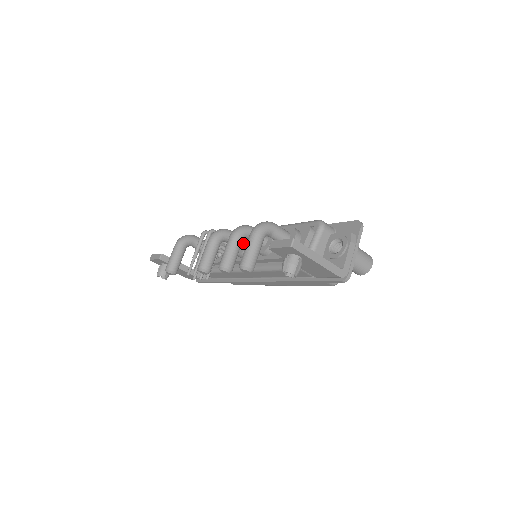
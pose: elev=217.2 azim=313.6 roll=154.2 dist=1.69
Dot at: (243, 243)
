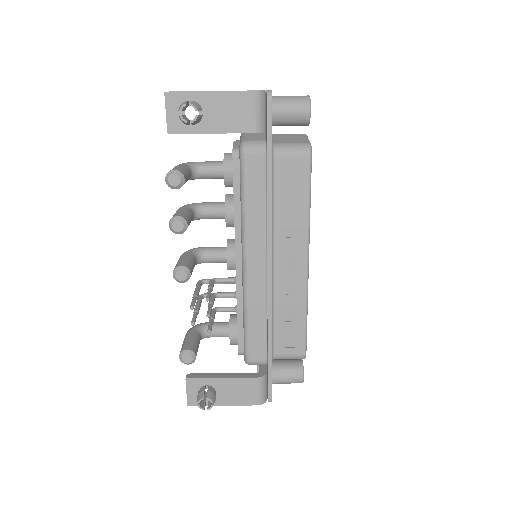
Dot at: (225, 248)
